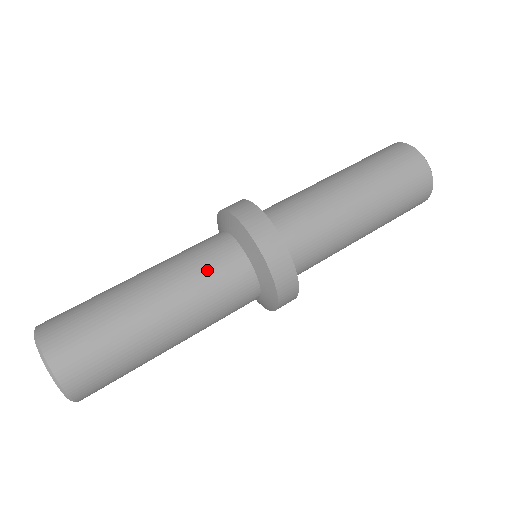
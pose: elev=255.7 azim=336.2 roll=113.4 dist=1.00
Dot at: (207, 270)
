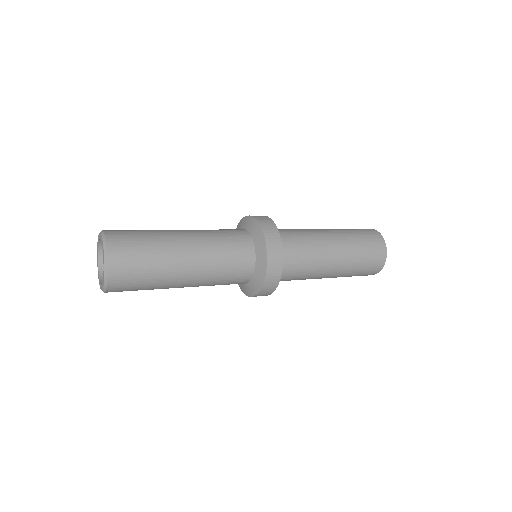
Dot at: (228, 258)
